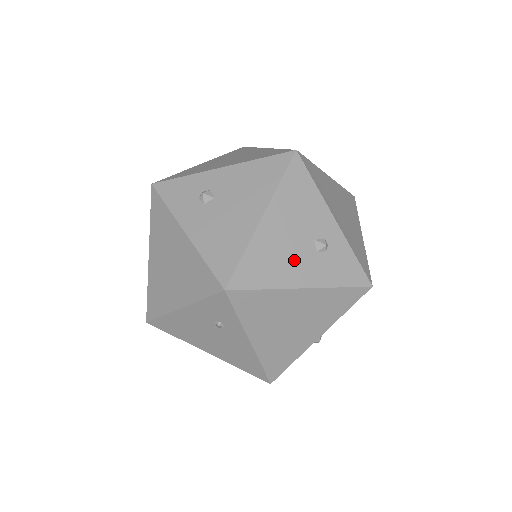
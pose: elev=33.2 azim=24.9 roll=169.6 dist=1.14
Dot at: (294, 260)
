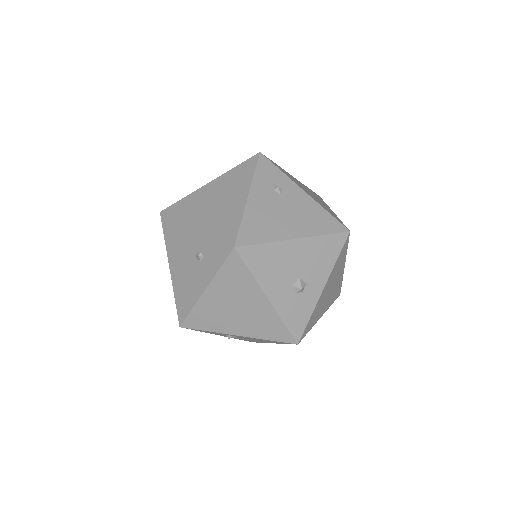
Dot at: occluded
